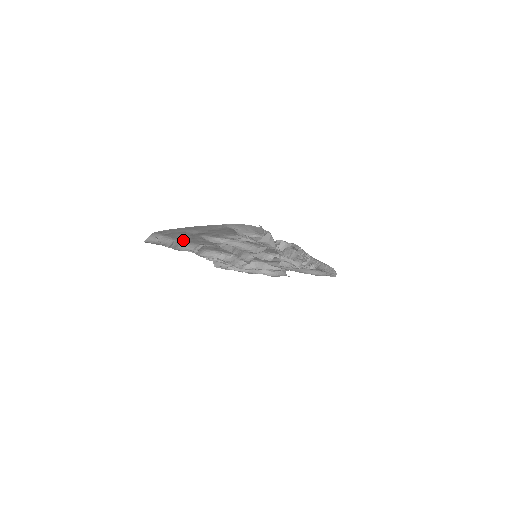
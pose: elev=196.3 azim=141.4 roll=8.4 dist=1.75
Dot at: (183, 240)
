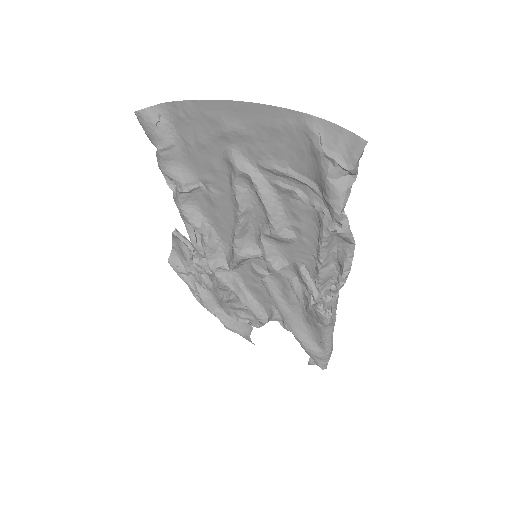
Dot at: (188, 152)
